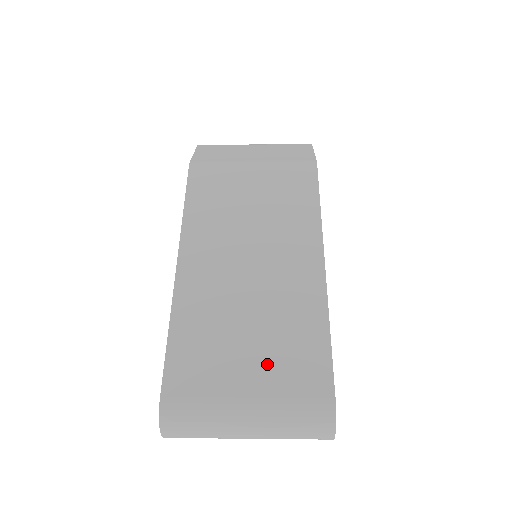
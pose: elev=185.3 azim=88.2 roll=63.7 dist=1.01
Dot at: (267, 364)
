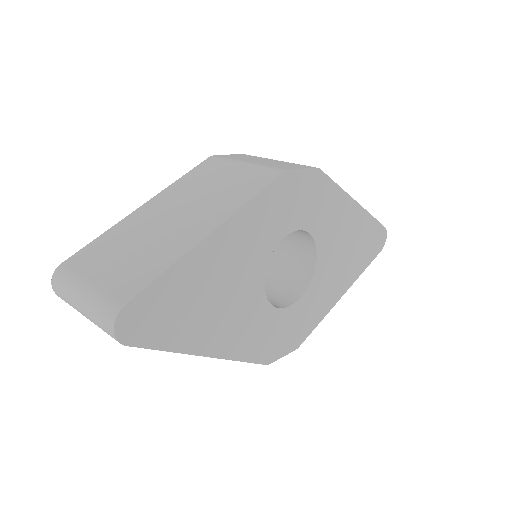
Dot at: (119, 270)
